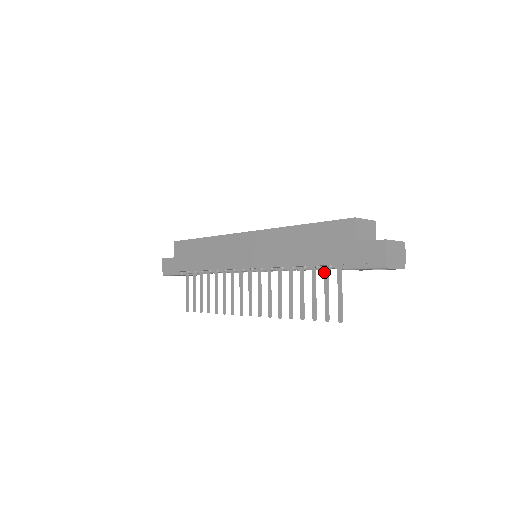
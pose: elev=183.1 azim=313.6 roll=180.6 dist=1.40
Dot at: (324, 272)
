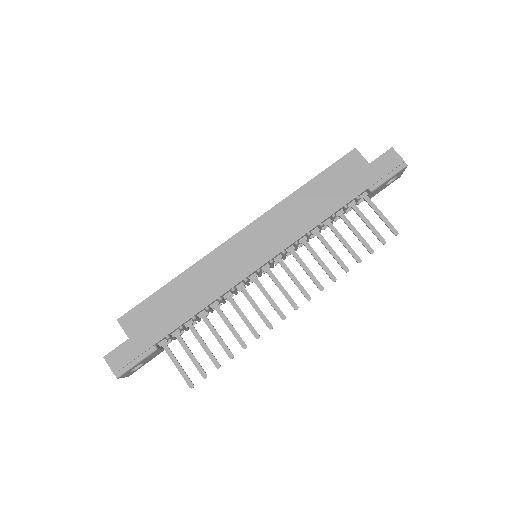
Dot at: (353, 208)
